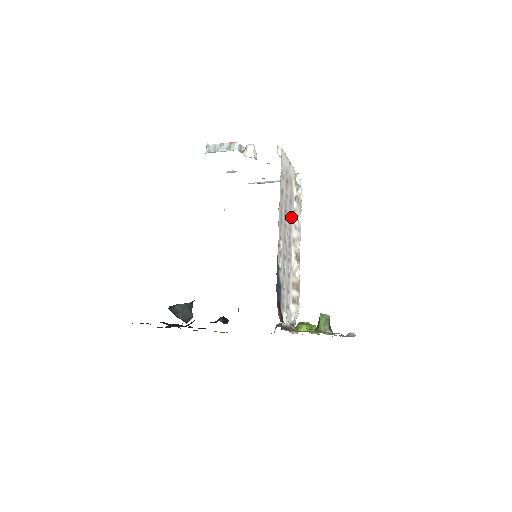
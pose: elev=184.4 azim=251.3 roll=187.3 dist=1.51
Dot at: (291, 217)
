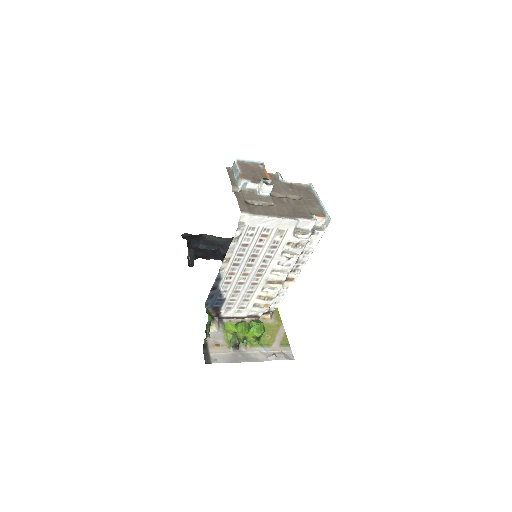
Dot at: (271, 257)
